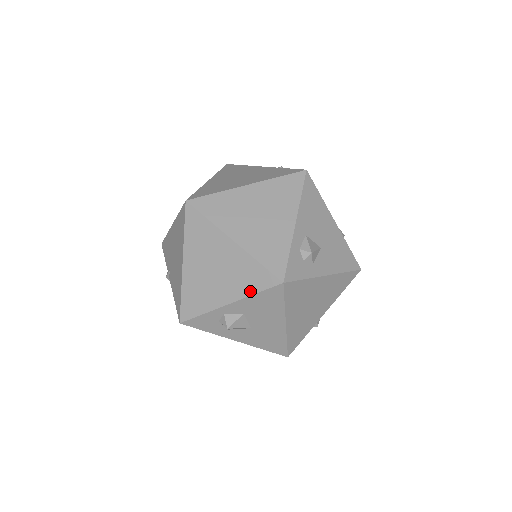
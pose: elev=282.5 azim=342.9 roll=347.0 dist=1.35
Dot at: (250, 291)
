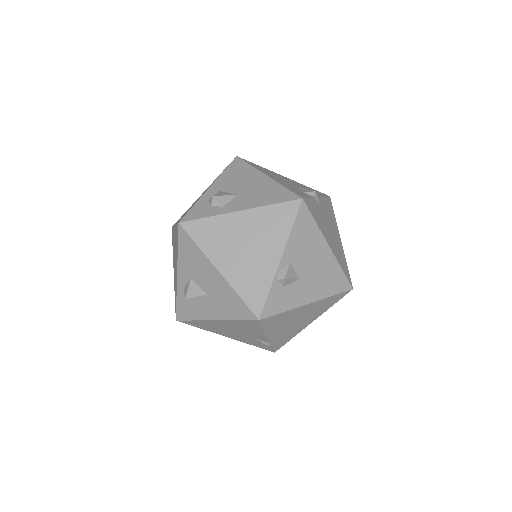
Dot at: (177, 250)
